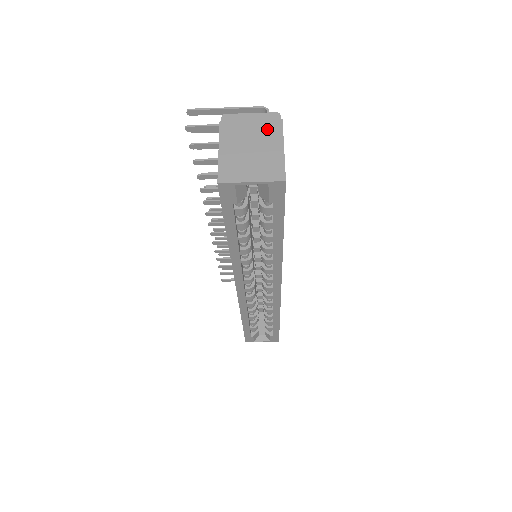
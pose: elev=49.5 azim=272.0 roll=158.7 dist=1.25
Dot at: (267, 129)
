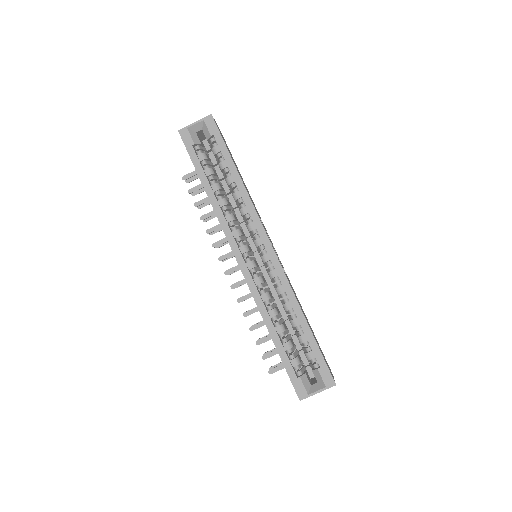
Dot at: occluded
